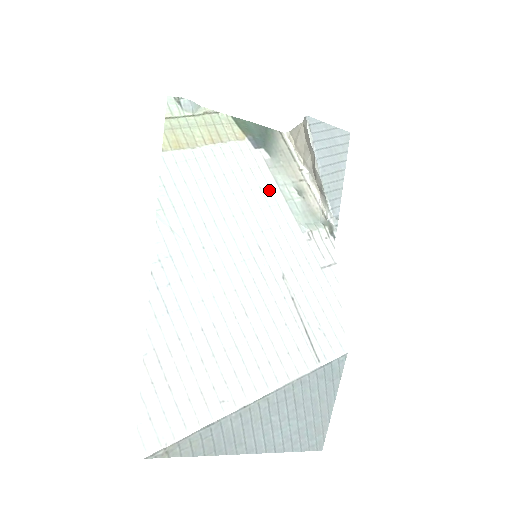
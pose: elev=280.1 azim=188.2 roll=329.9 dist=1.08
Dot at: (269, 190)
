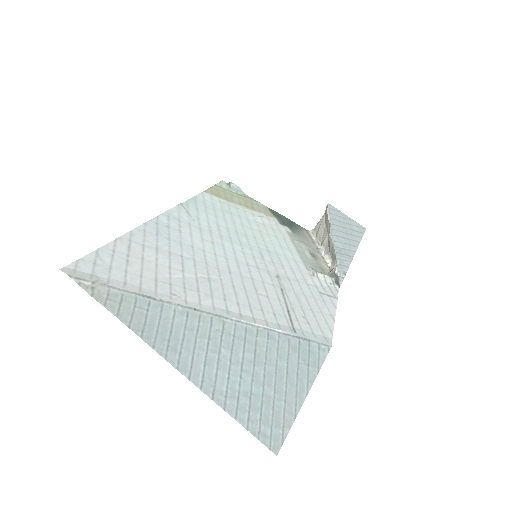
Dot at: (284, 241)
